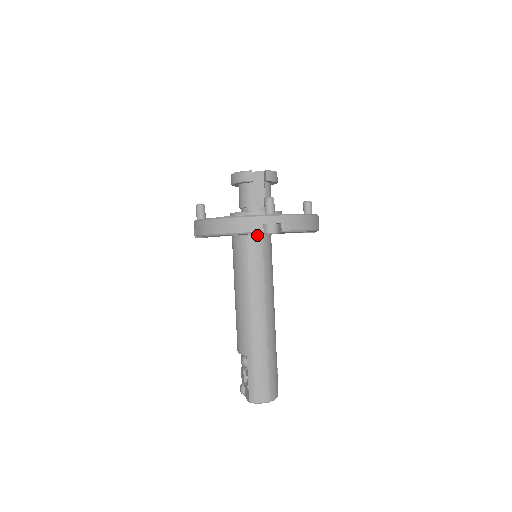
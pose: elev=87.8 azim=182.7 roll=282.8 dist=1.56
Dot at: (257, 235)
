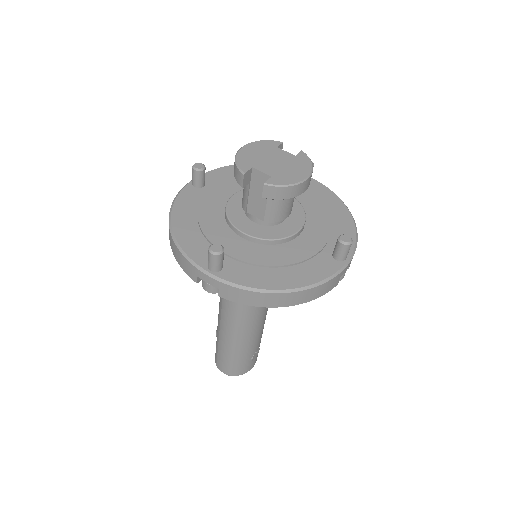
Dot at: occluded
